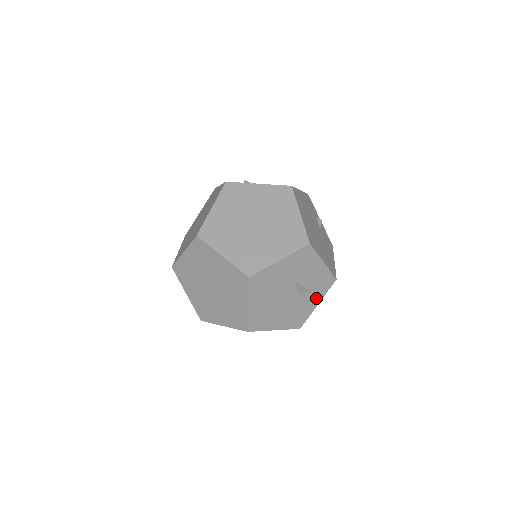
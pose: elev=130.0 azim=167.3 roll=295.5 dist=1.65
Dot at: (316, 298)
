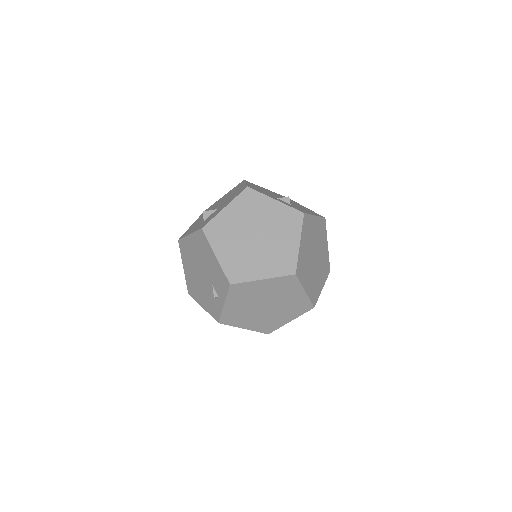
Dot at: occluded
